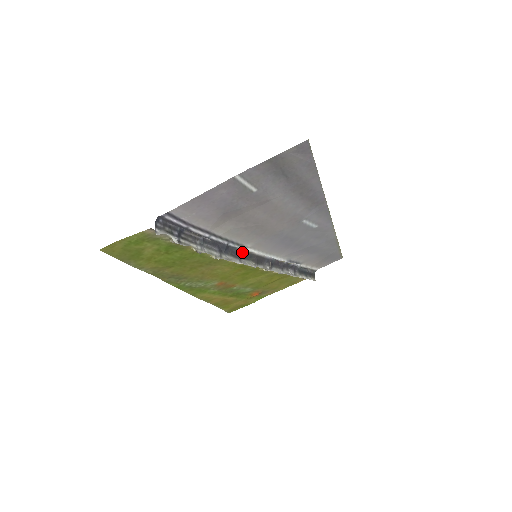
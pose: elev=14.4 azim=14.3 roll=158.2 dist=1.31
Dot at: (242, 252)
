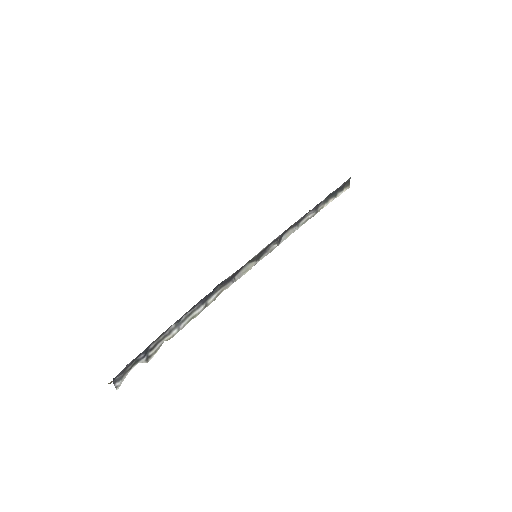
Dot at: (235, 272)
